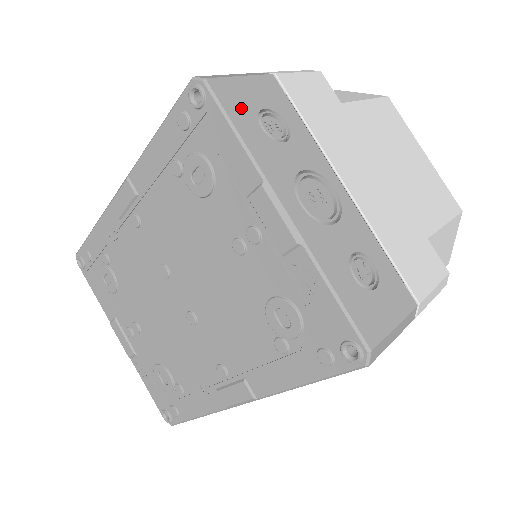
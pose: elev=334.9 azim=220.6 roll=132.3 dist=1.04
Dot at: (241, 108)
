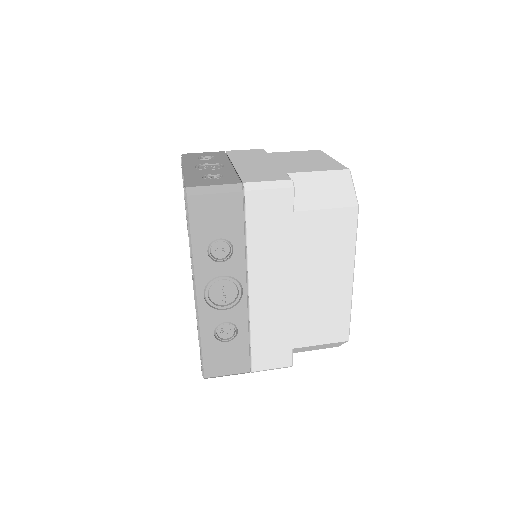
Dot at: (192, 156)
